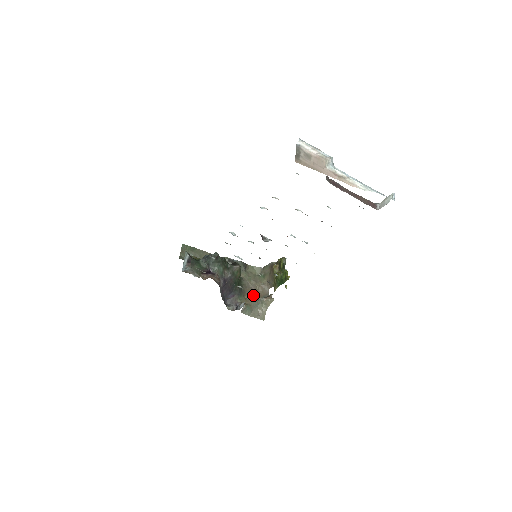
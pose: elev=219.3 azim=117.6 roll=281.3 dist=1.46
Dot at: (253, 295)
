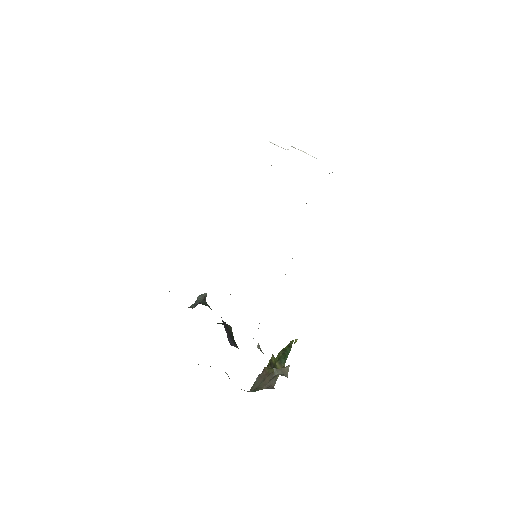
Dot at: occluded
